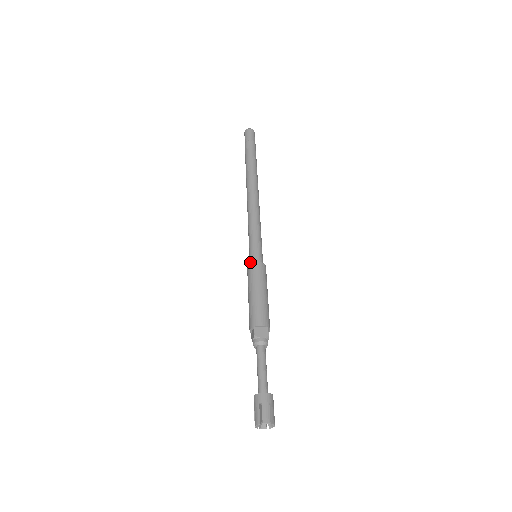
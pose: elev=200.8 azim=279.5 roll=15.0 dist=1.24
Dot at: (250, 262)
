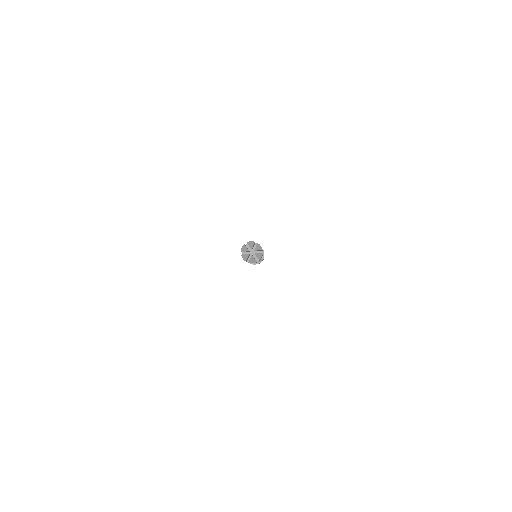
Dot at: occluded
